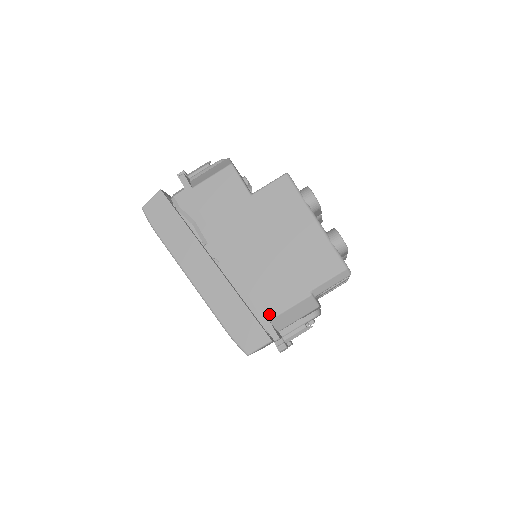
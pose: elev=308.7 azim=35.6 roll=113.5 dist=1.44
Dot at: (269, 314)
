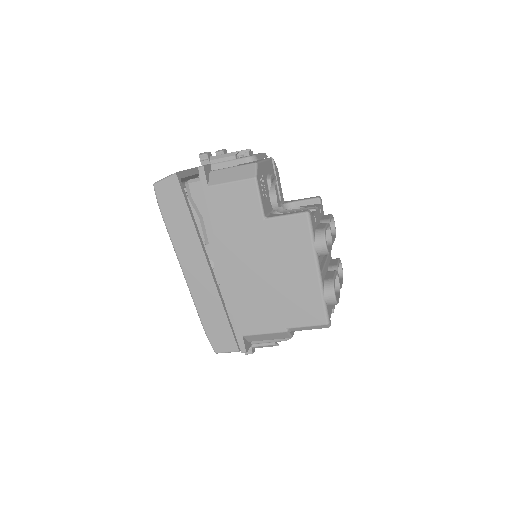
Dot at: (244, 331)
